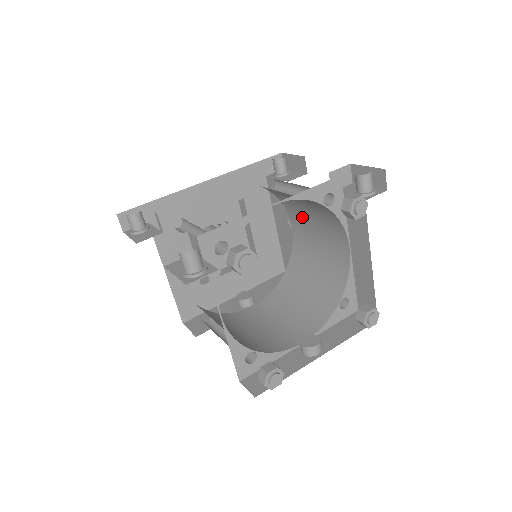
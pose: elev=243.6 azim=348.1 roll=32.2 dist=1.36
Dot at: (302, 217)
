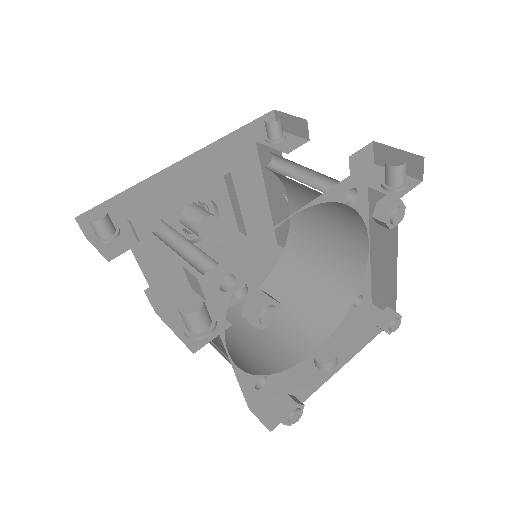
Dot at: (306, 198)
